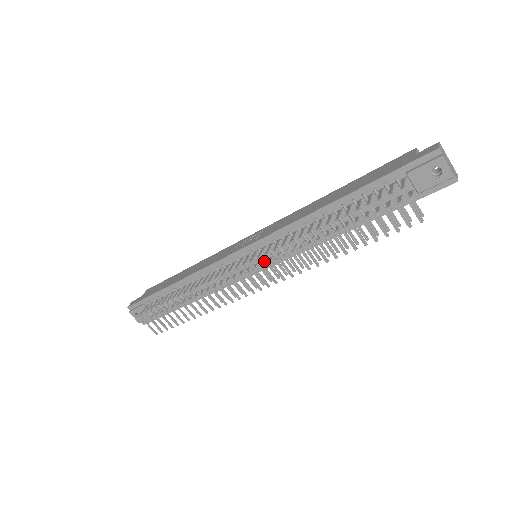
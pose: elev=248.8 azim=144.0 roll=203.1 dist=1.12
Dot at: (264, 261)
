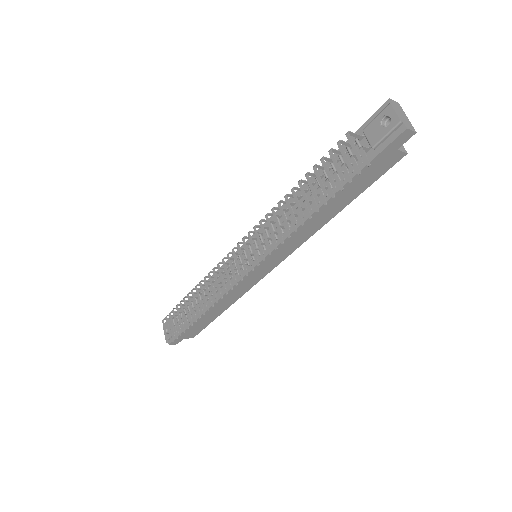
Dot at: occluded
